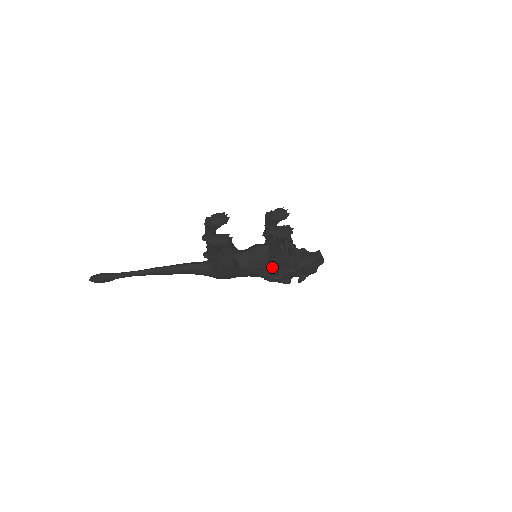
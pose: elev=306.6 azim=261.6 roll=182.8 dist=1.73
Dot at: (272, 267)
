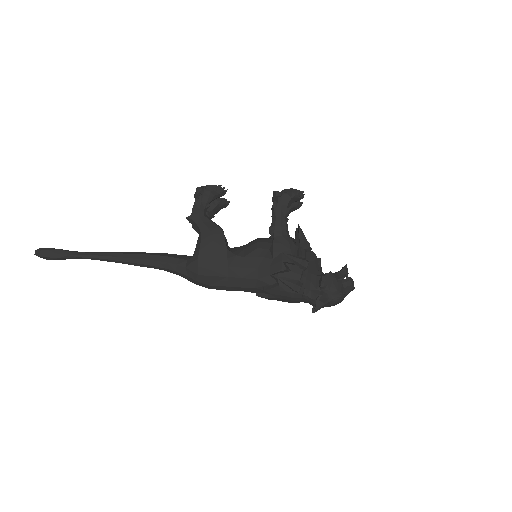
Dot at: (275, 256)
